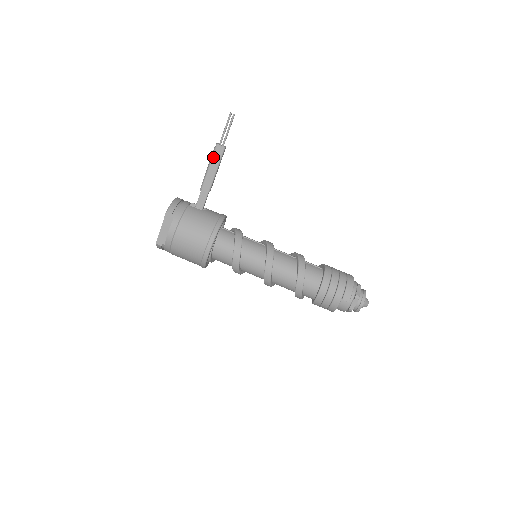
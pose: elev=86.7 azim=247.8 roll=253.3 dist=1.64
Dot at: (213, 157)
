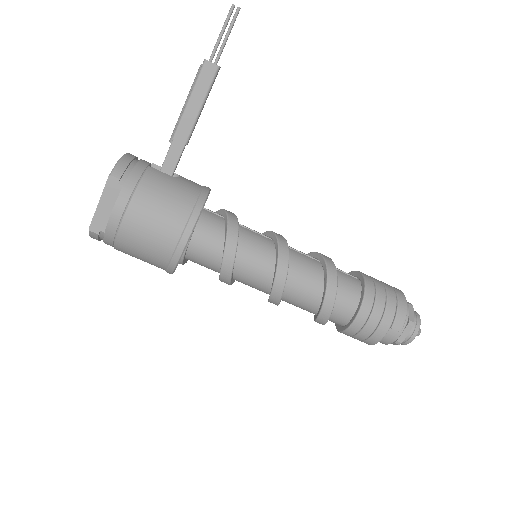
Dot at: (197, 83)
